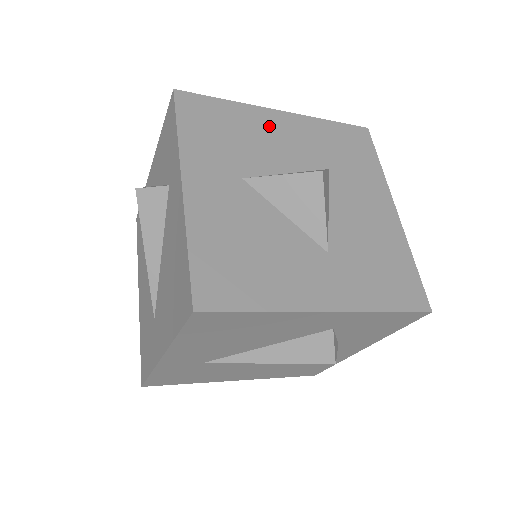
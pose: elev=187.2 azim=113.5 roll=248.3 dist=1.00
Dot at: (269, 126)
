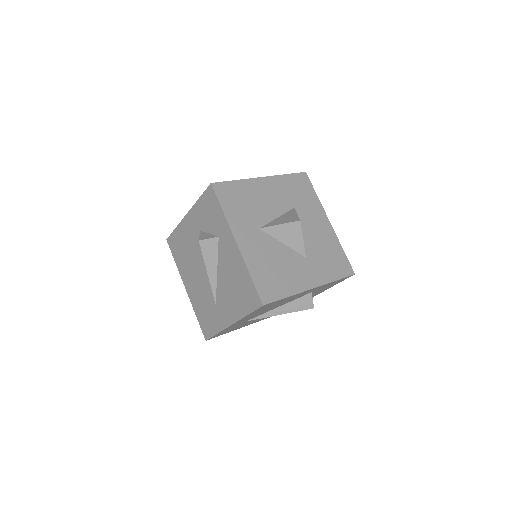
Dot at: (261, 190)
